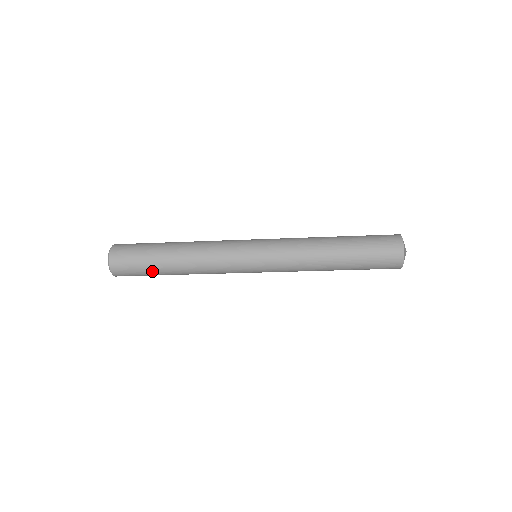
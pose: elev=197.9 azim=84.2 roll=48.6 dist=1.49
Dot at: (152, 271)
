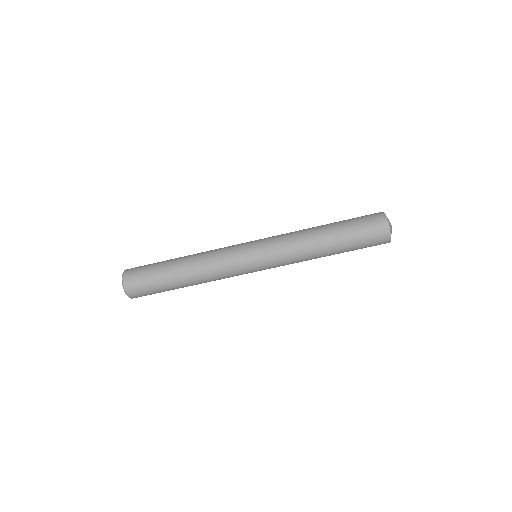
Dot at: (162, 282)
